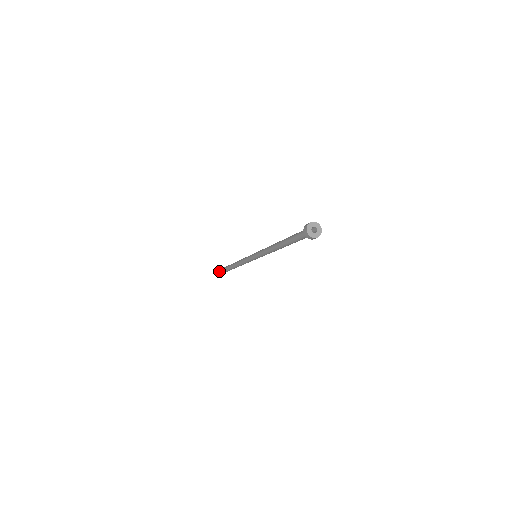
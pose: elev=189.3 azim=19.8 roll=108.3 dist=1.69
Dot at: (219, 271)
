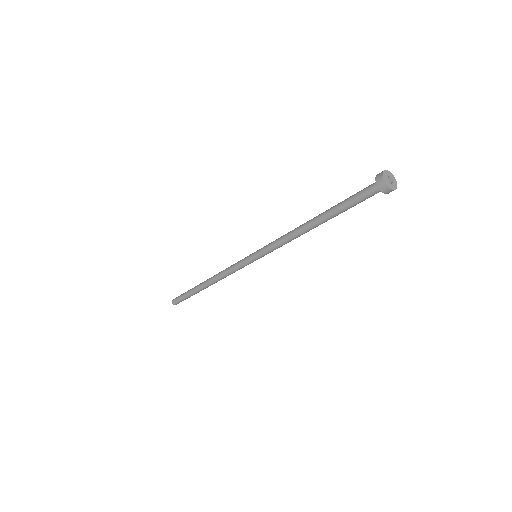
Dot at: (175, 301)
